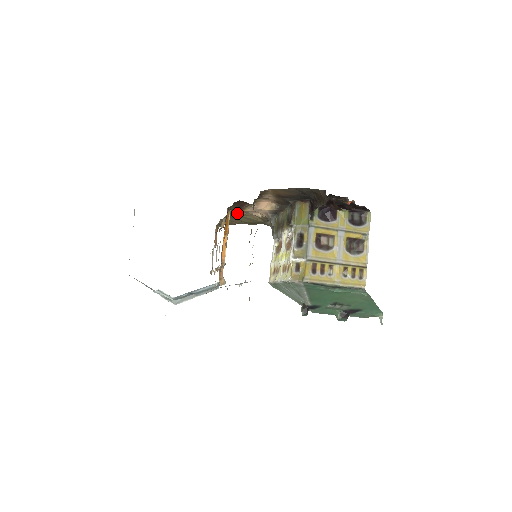
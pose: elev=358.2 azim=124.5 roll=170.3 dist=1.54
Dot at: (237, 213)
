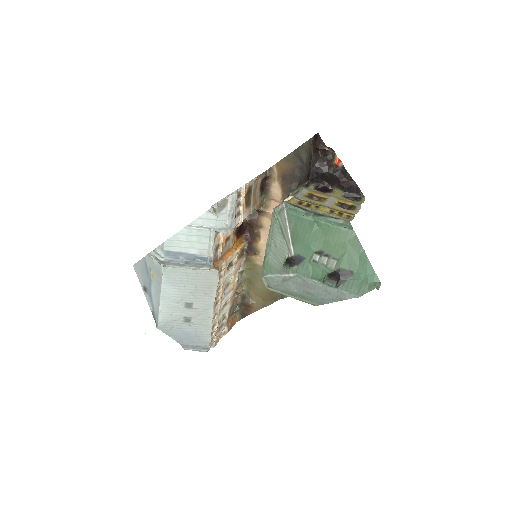
Dot at: (254, 264)
